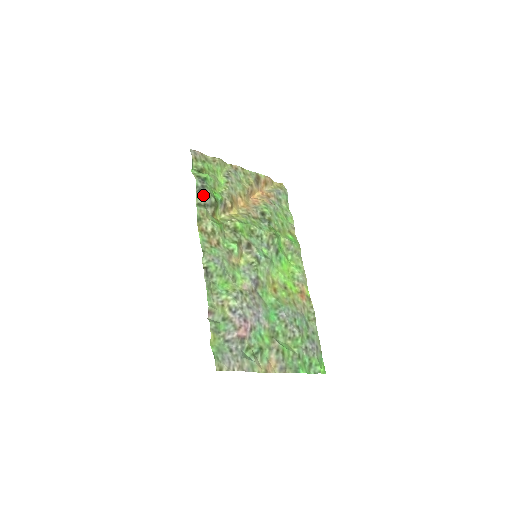
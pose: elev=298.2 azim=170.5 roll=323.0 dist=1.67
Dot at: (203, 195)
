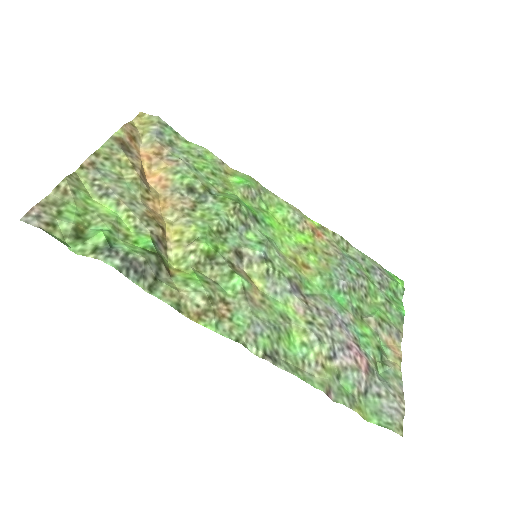
Dot at: (140, 271)
